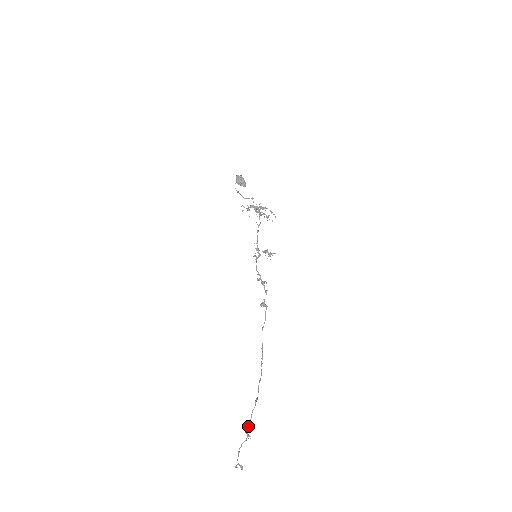
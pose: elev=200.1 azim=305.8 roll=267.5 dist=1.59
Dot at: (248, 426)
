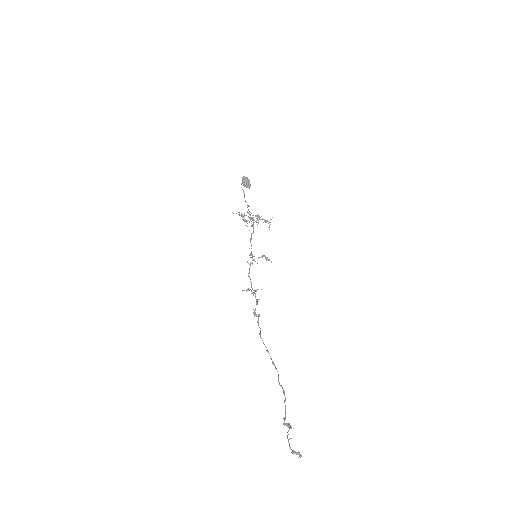
Dot at: (284, 417)
